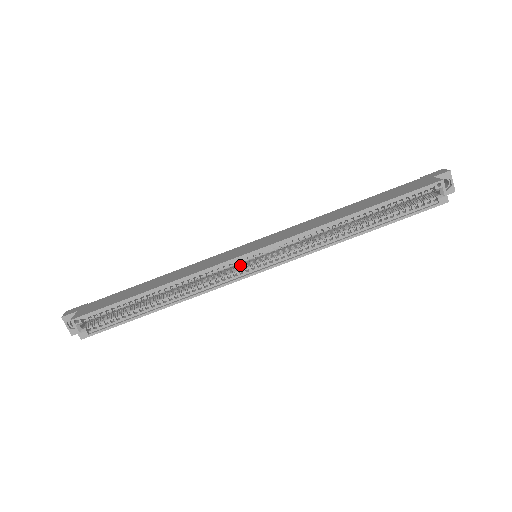
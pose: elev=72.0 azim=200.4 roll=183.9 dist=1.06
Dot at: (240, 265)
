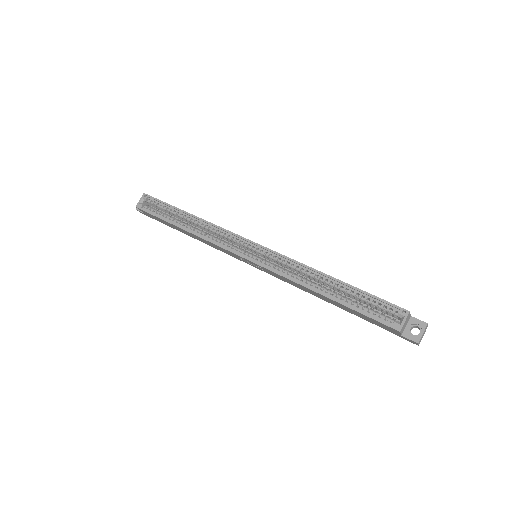
Dot at: occluded
